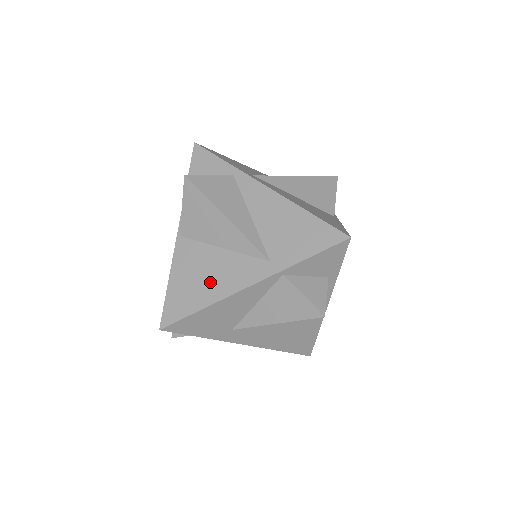
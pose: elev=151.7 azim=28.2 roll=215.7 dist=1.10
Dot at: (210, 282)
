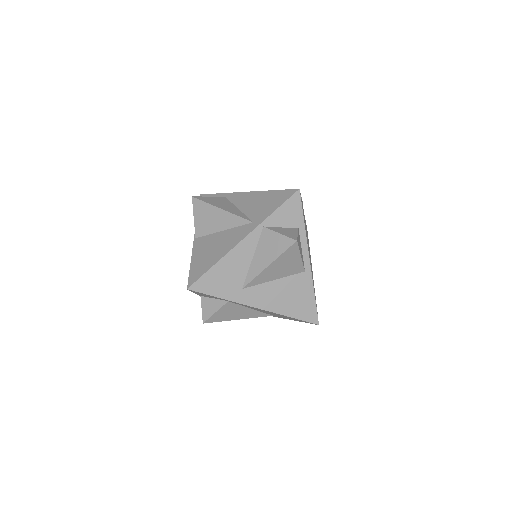
Dot at: (217, 250)
